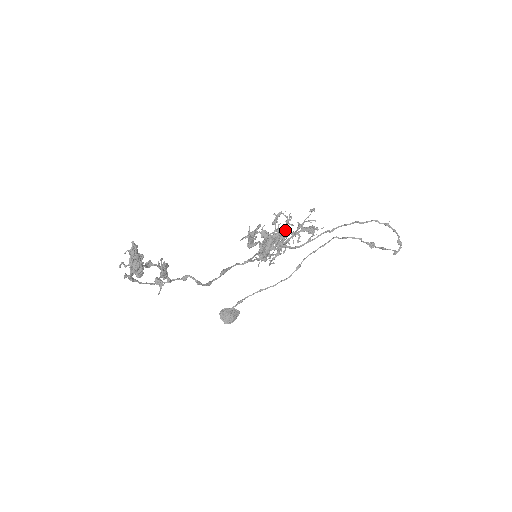
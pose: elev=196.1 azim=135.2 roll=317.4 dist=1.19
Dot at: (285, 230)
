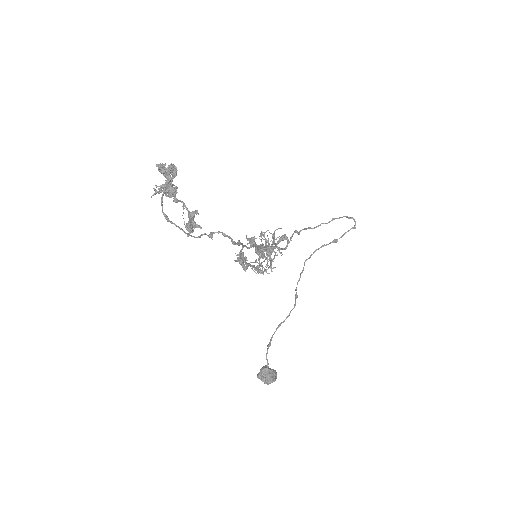
Dot at: occluded
